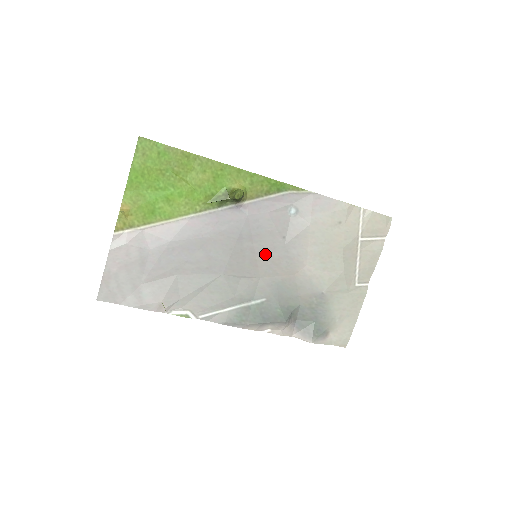
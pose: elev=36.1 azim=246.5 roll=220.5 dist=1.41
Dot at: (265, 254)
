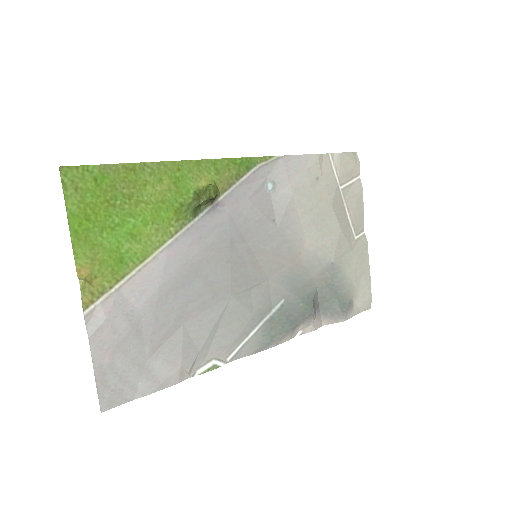
Dot at: (263, 249)
